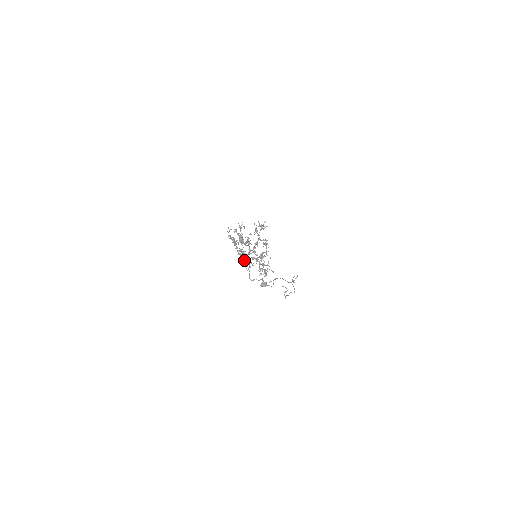
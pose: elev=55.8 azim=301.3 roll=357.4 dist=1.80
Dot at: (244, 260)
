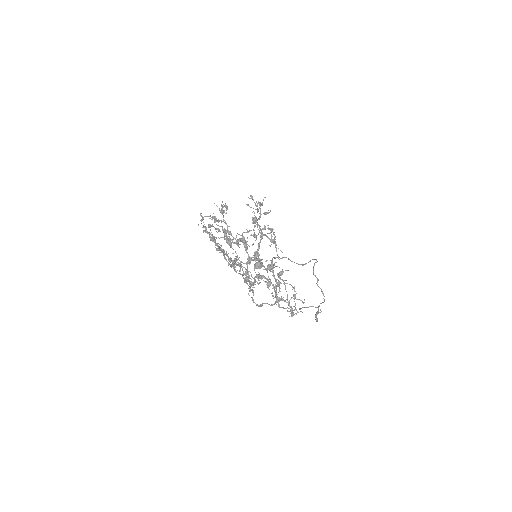
Dot at: (240, 274)
